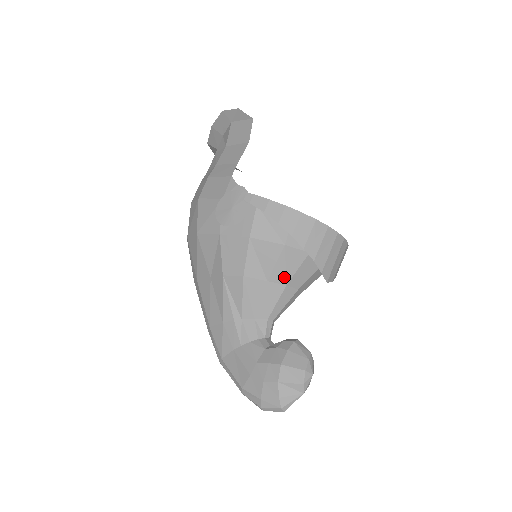
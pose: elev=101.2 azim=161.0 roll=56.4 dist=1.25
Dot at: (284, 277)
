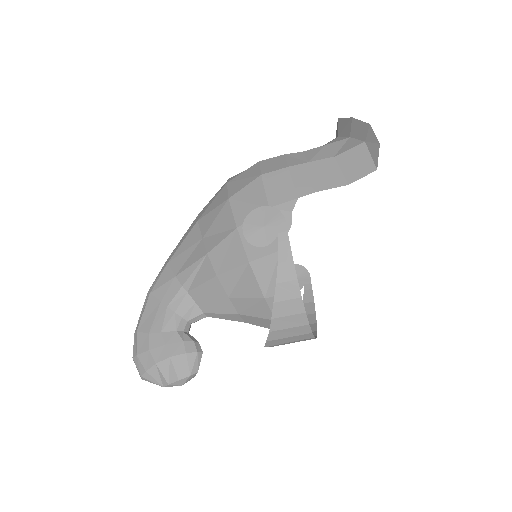
Dot at: (242, 309)
